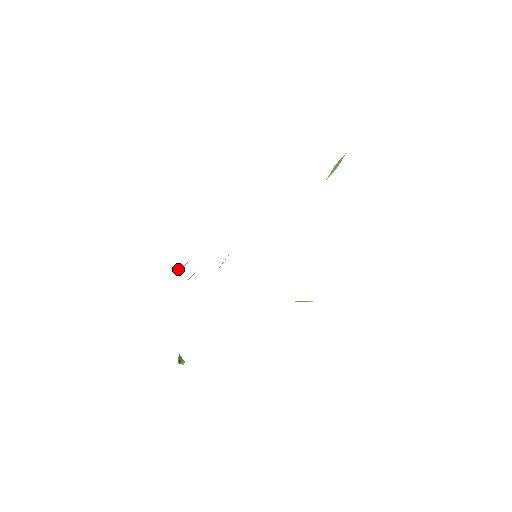
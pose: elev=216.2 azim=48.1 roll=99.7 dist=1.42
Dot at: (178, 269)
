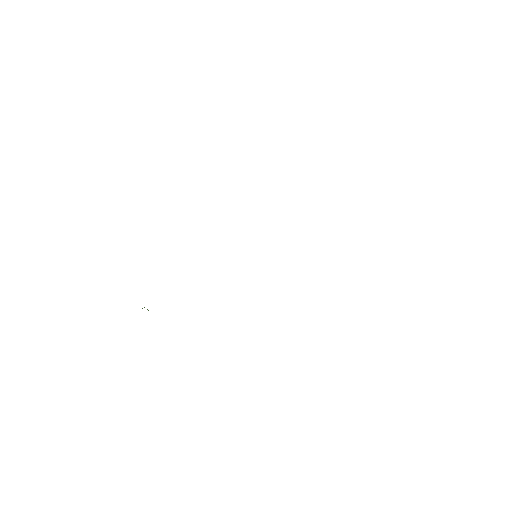
Dot at: occluded
